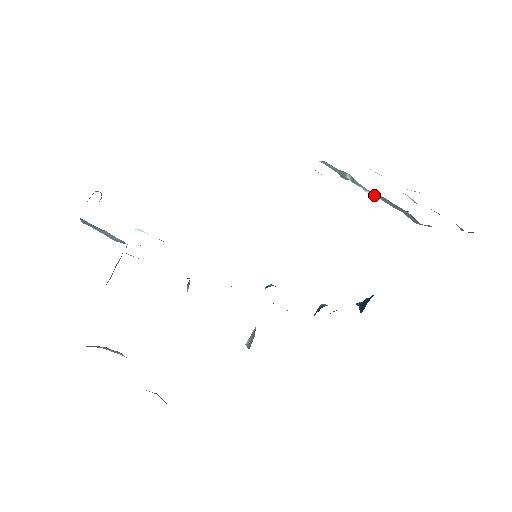
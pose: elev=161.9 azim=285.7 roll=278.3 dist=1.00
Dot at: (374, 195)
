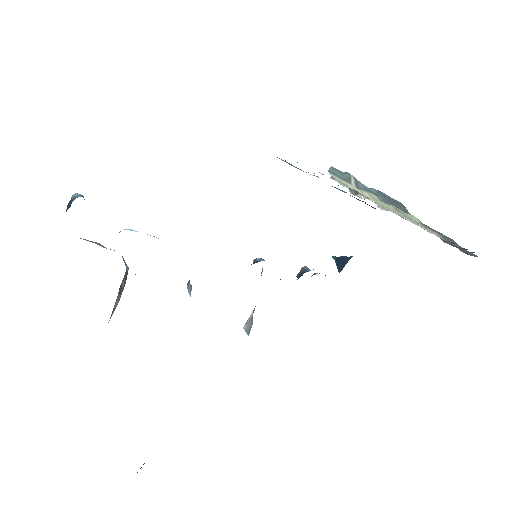
Dot at: occluded
